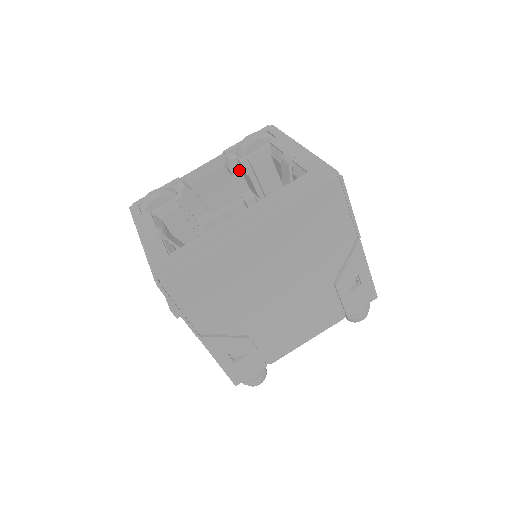
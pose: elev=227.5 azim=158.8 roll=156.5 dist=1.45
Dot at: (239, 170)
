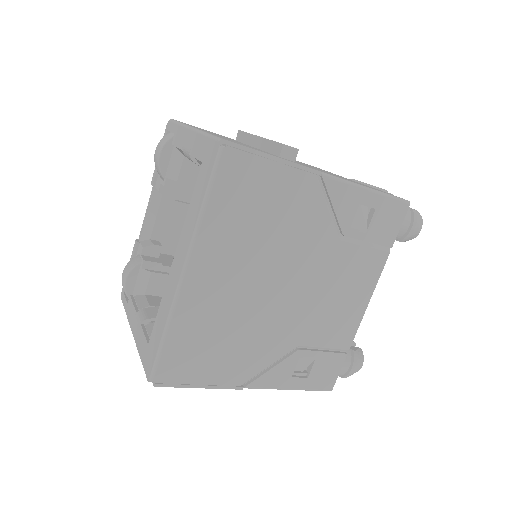
Dot at: (175, 191)
